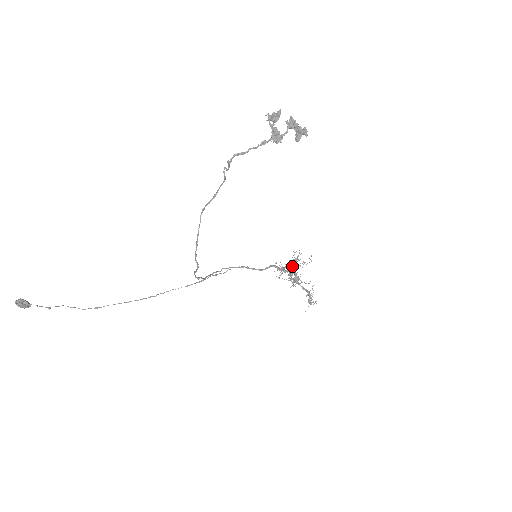
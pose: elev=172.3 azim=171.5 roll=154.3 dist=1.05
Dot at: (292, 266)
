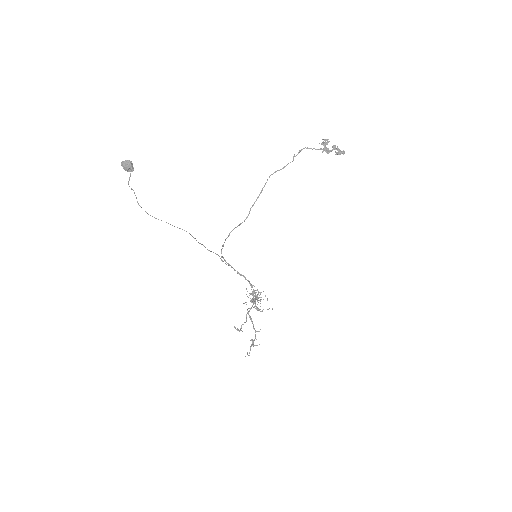
Dot at: (254, 299)
